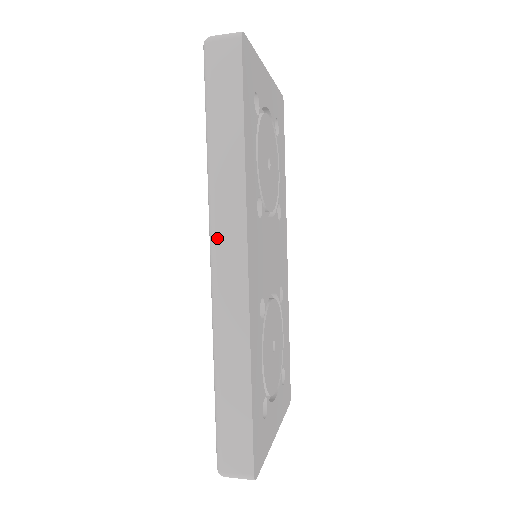
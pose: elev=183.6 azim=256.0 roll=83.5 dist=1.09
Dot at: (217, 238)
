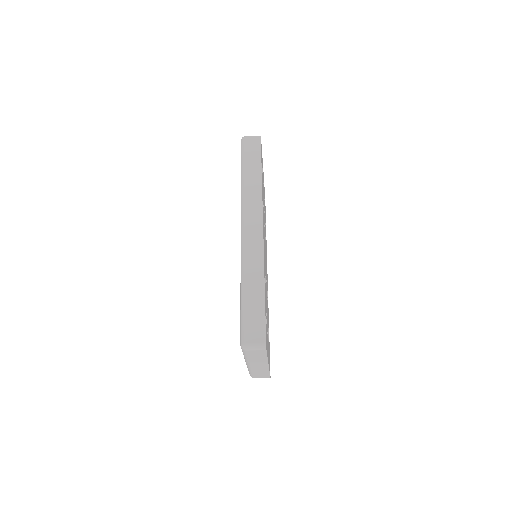
Dot at: (246, 217)
